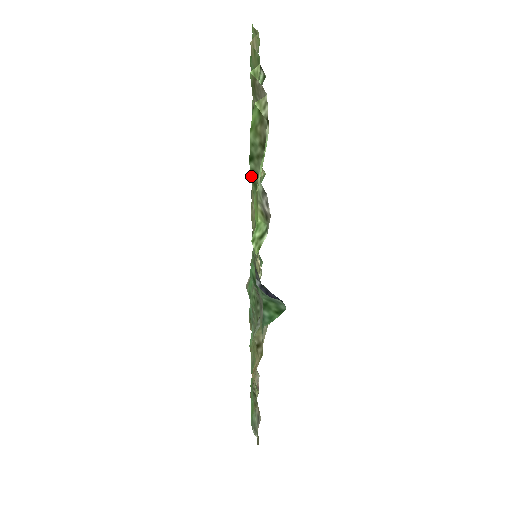
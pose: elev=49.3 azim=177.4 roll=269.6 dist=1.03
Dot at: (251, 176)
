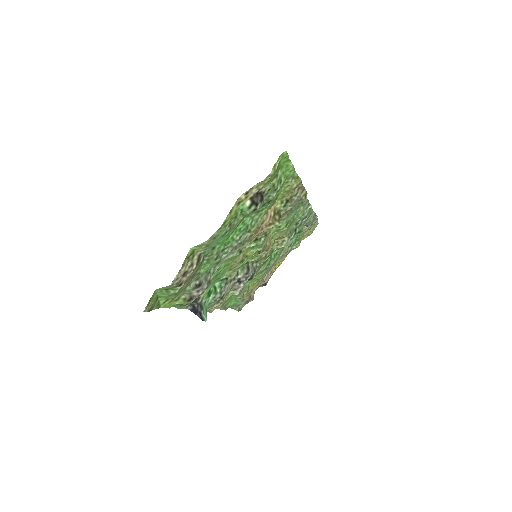
Dot at: (159, 301)
